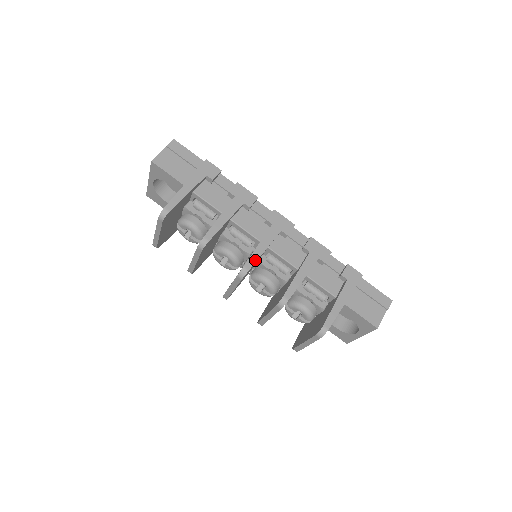
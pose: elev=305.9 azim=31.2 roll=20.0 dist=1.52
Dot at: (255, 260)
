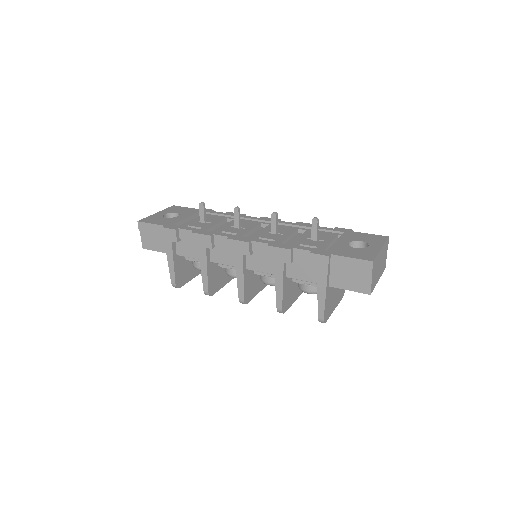
Dot at: (242, 291)
